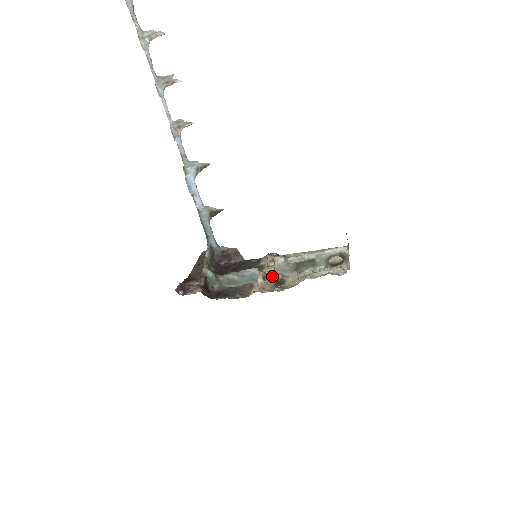
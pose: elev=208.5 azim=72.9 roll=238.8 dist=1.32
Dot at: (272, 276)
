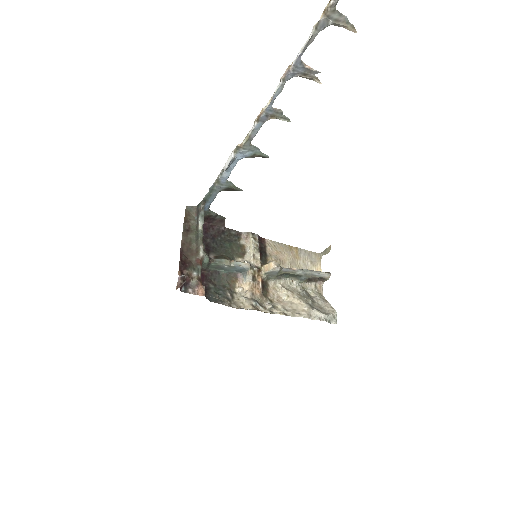
Dot at: (260, 277)
